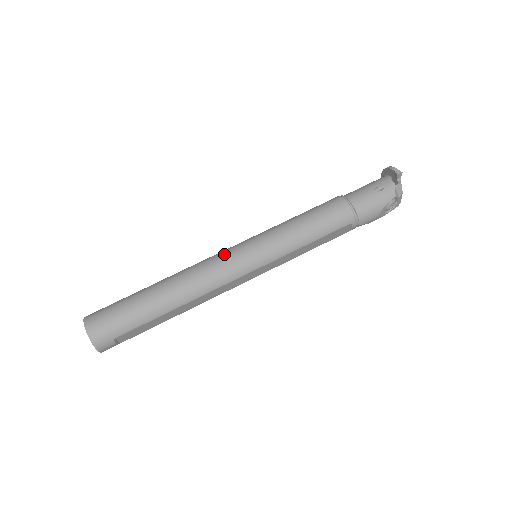
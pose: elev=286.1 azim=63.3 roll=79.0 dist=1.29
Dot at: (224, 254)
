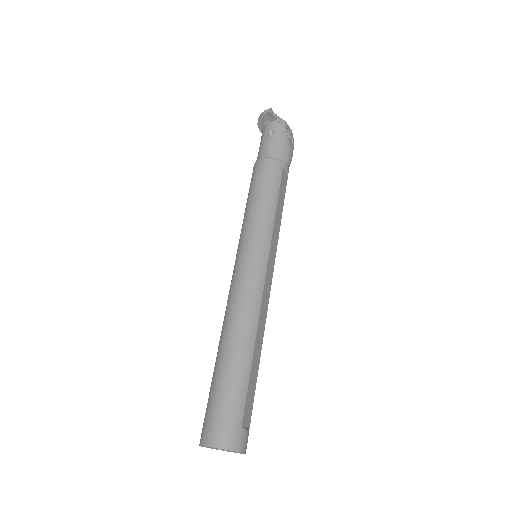
Dot at: (236, 276)
